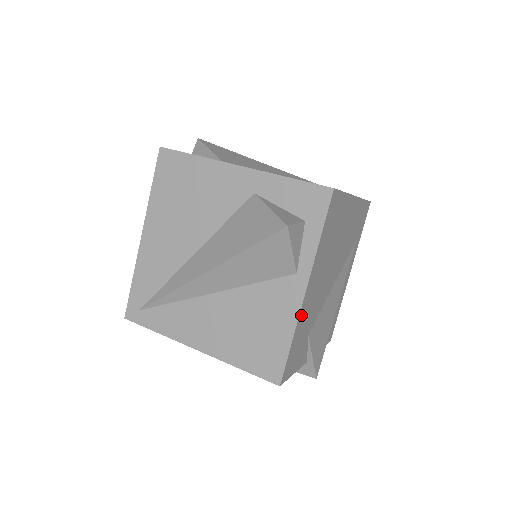
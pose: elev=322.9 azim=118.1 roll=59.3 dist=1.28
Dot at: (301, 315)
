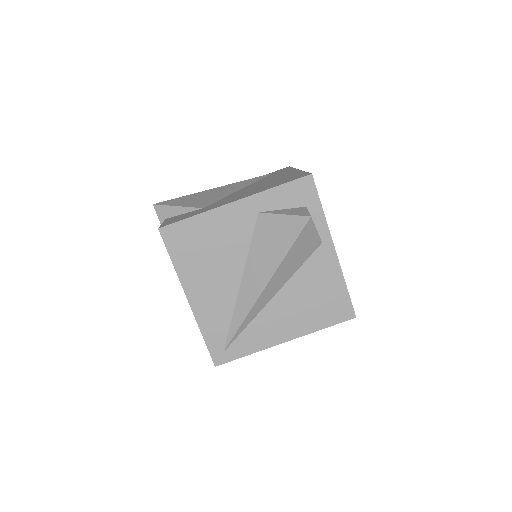
Dot at: (339, 266)
